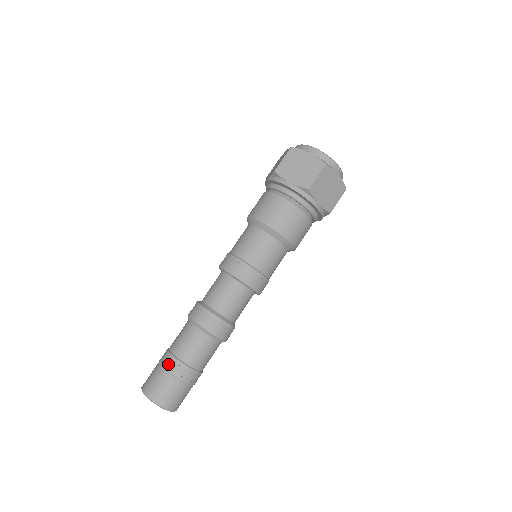
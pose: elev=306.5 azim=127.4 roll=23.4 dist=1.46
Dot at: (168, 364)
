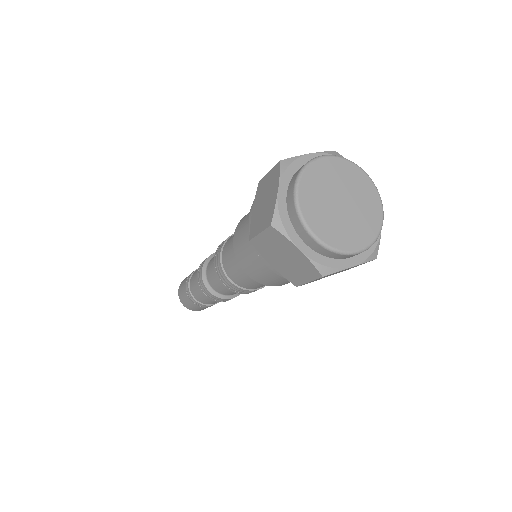
Dot at: (190, 299)
